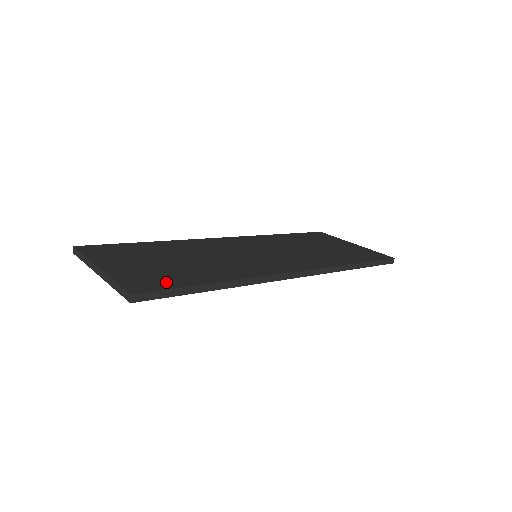
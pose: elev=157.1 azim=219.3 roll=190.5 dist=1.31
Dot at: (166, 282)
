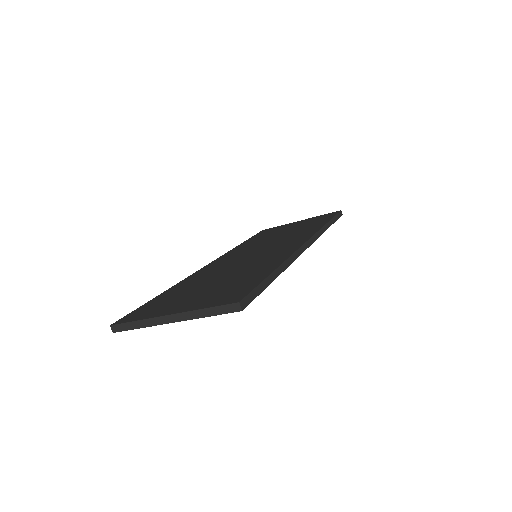
Dot at: (243, 287)
